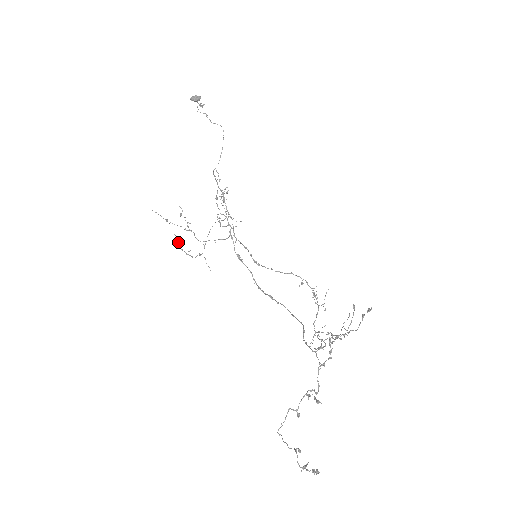
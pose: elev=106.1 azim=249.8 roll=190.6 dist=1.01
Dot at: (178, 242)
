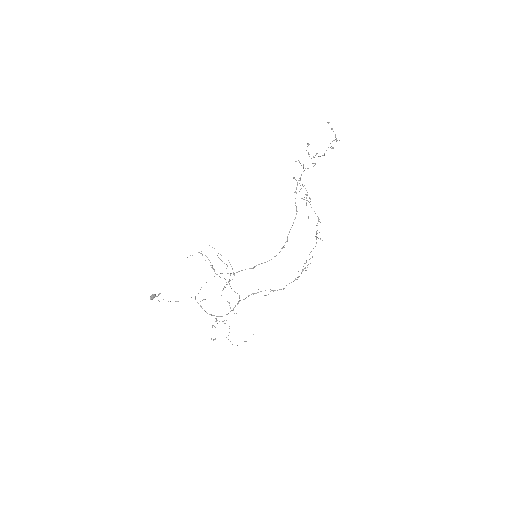
Dot at: occluded
